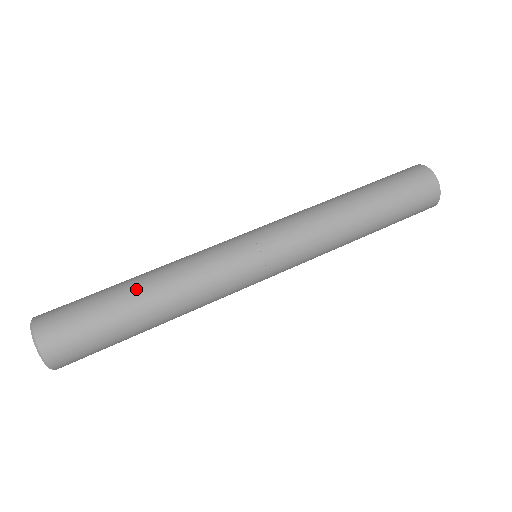
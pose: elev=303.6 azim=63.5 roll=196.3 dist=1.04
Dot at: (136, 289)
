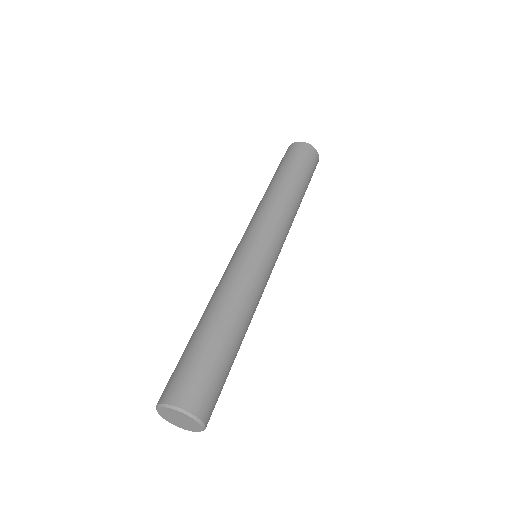
Dot at: (230, 331)
